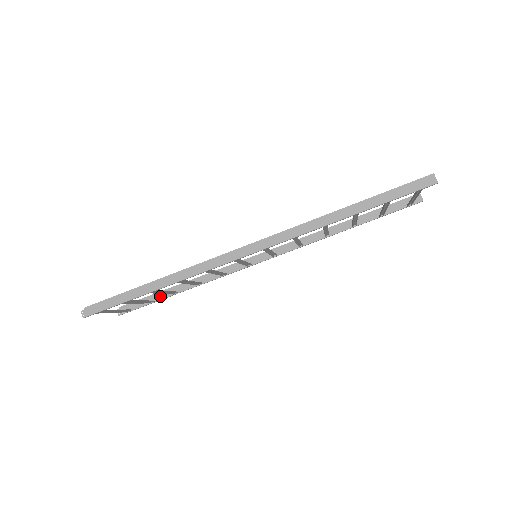
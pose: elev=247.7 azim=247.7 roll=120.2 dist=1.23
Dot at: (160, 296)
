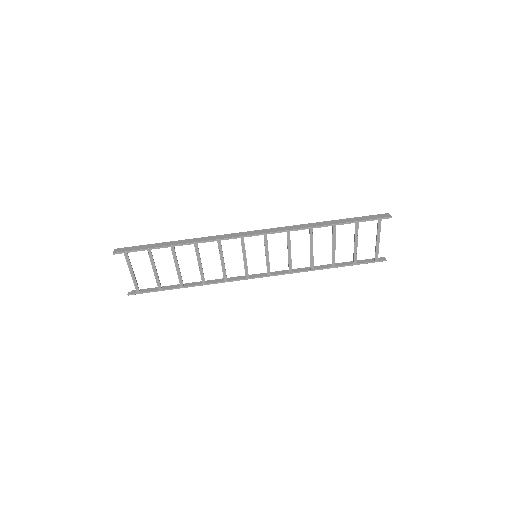
Dot at: (168, 288)
